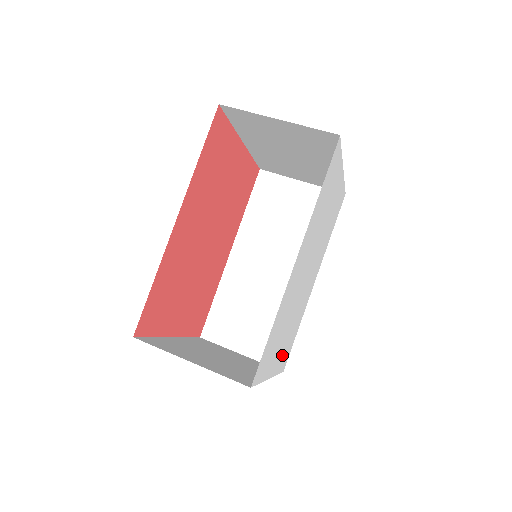
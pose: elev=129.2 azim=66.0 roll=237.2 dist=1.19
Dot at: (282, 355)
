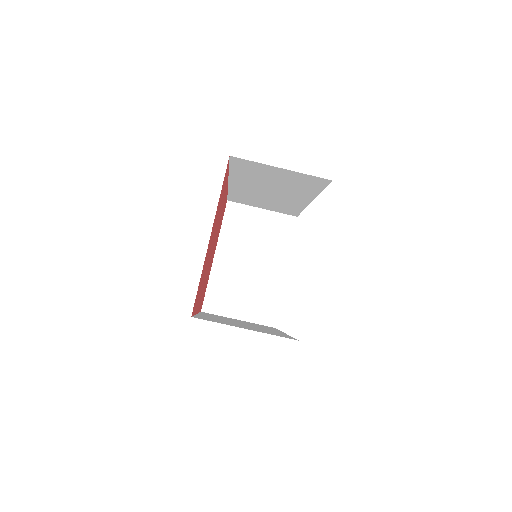
Dot at: occluded
